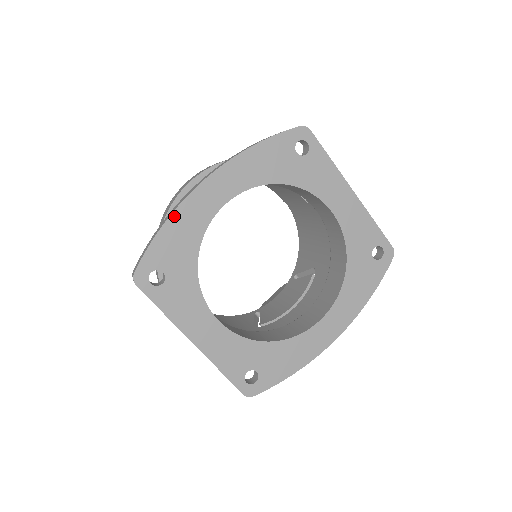
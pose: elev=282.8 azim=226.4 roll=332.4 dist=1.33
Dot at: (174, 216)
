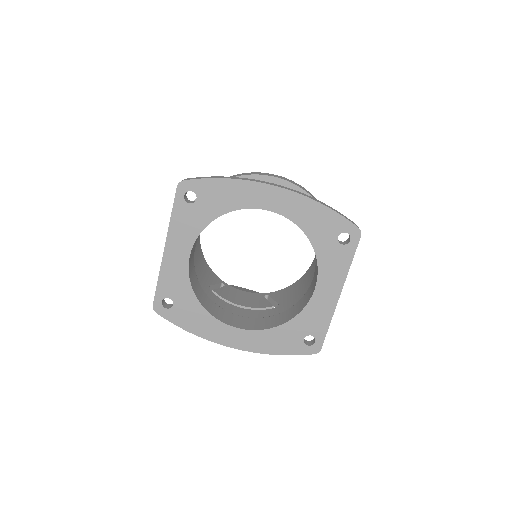
Dot at: (238, 182)
